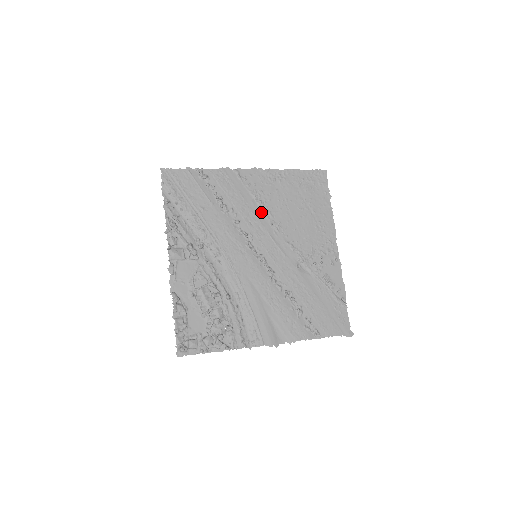
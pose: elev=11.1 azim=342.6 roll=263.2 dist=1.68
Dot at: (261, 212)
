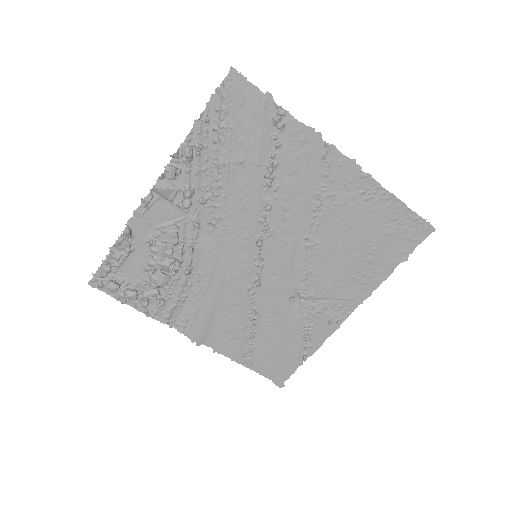
Dot at: (308, 216)
